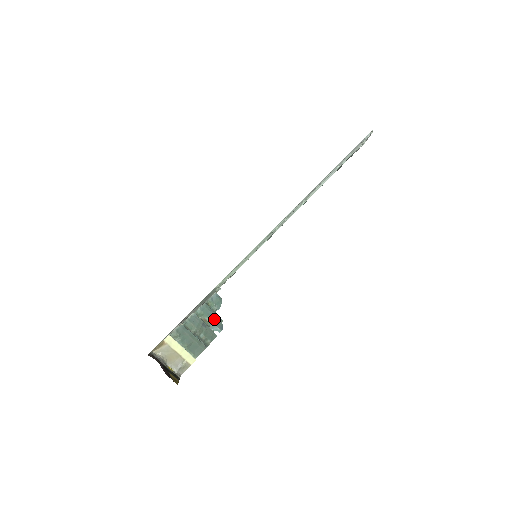
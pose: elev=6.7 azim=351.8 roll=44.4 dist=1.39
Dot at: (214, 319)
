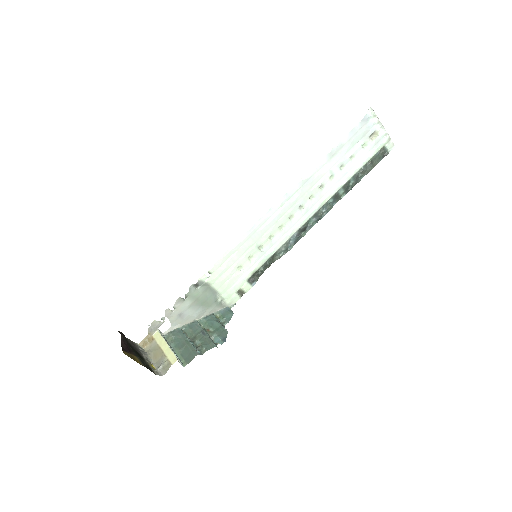
Dot at: (218, 330)
